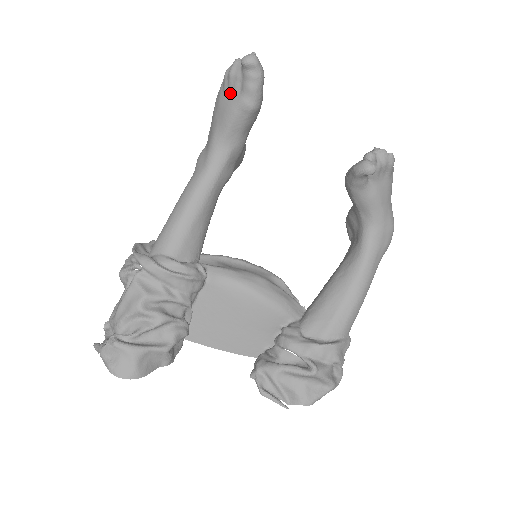
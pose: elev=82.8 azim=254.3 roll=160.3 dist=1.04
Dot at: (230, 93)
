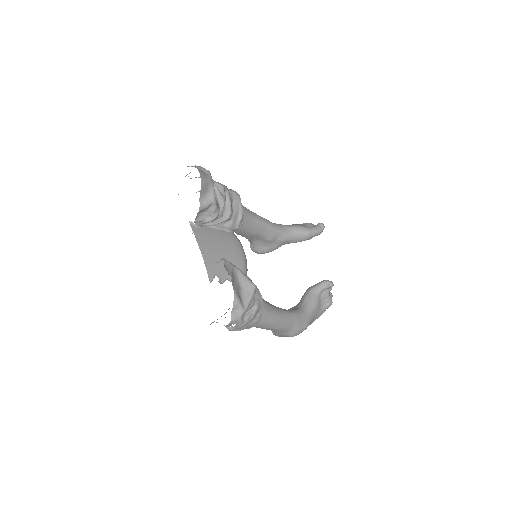
Dot at: (304, 225)
